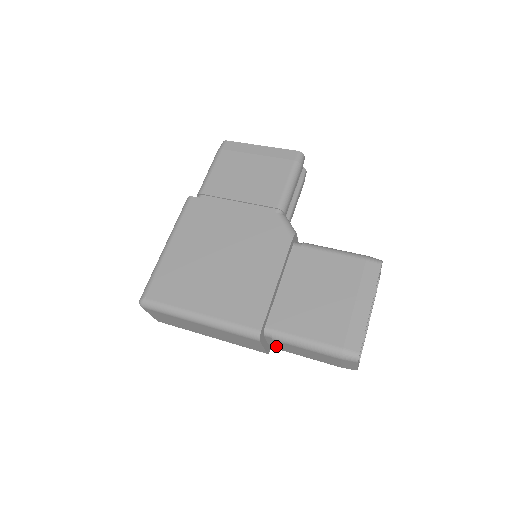
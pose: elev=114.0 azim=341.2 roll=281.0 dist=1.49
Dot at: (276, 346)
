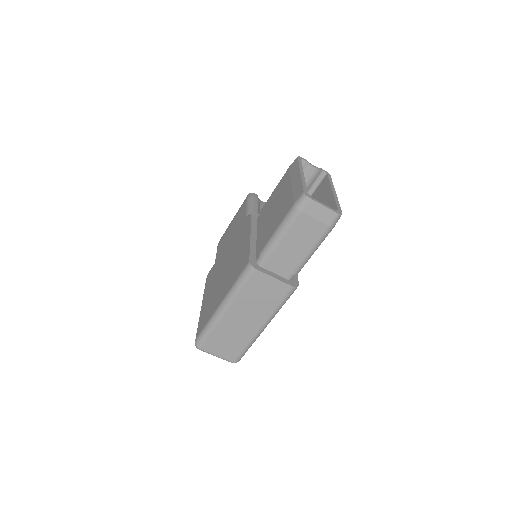
Dot at: (284, 270)
